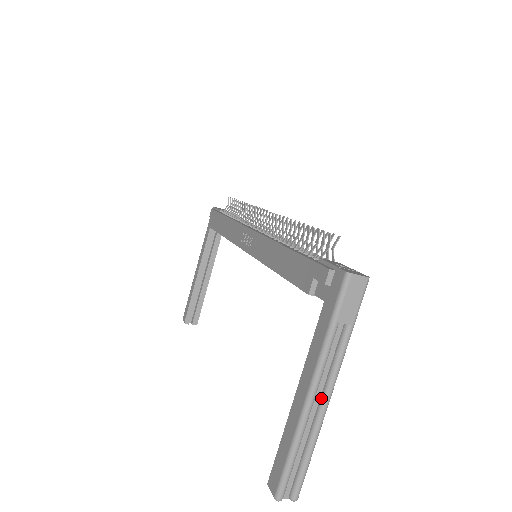
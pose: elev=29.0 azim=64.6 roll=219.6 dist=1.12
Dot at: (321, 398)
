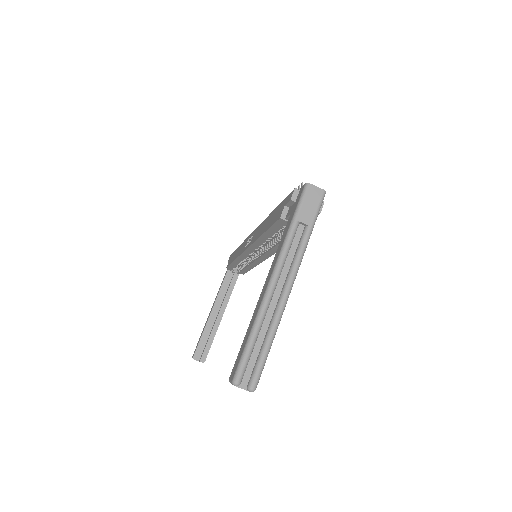
Dot at: (282, 289)
